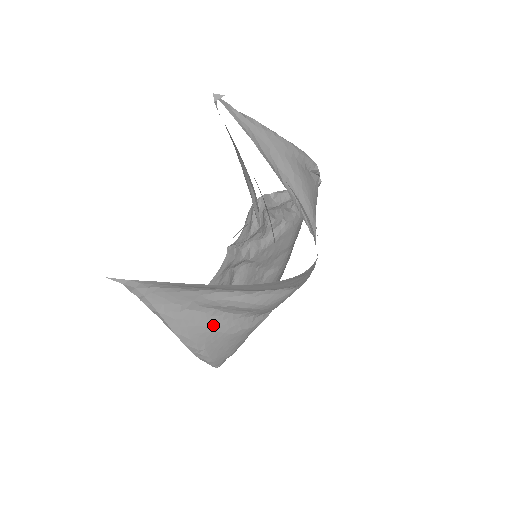
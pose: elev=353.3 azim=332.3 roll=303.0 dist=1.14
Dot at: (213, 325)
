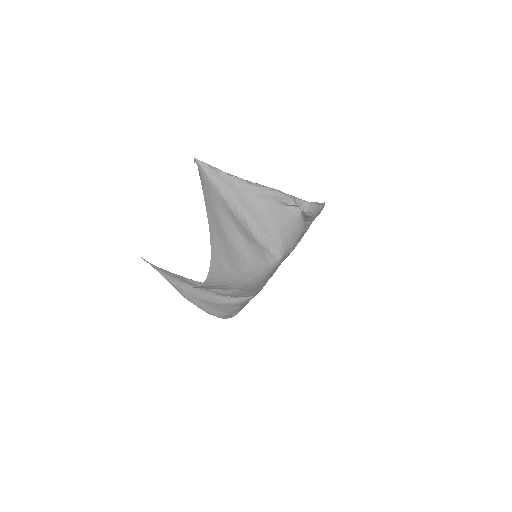
Dot at: (199, 295)
